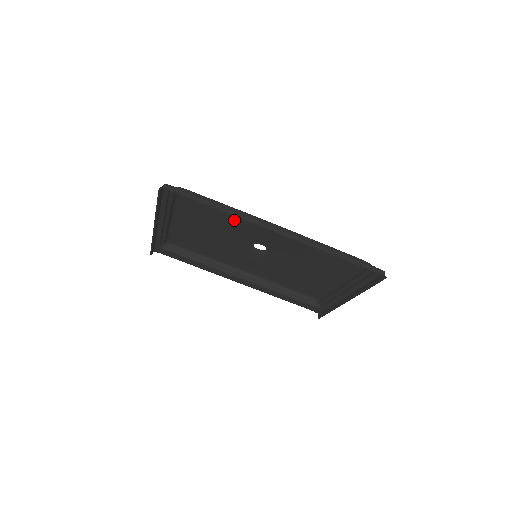
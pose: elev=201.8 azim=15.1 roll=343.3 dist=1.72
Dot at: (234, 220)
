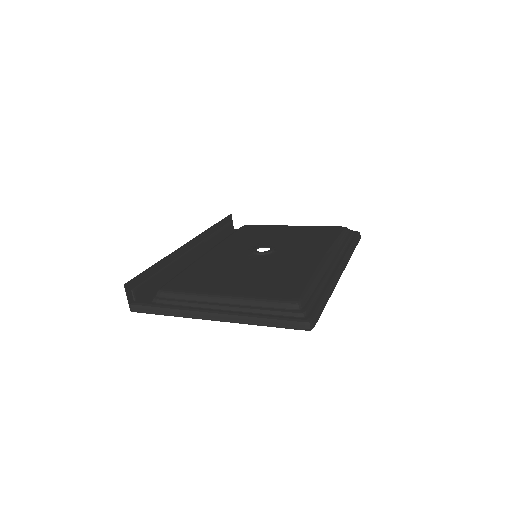
Dot at: (294, 271)
